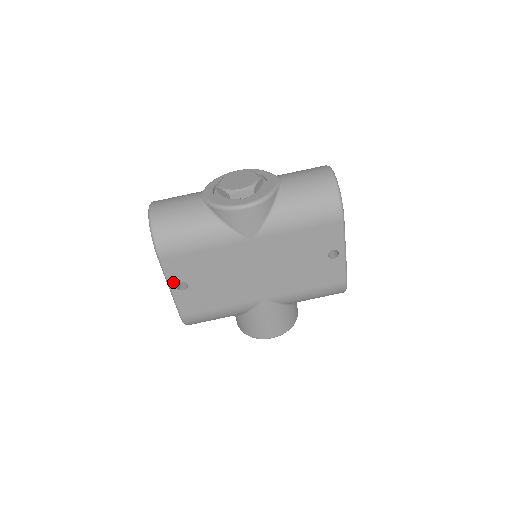
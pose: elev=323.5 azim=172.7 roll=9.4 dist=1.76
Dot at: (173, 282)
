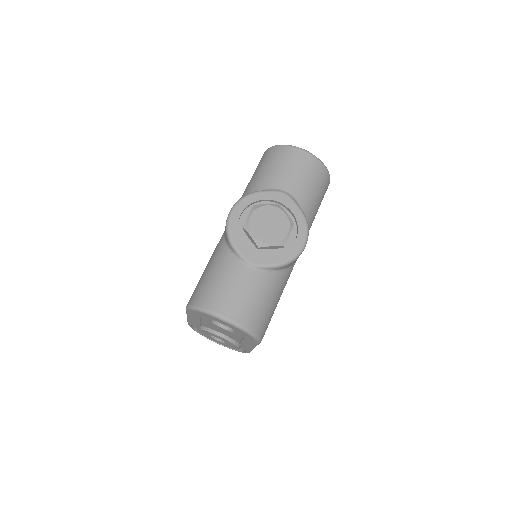
Dot at: occluded
